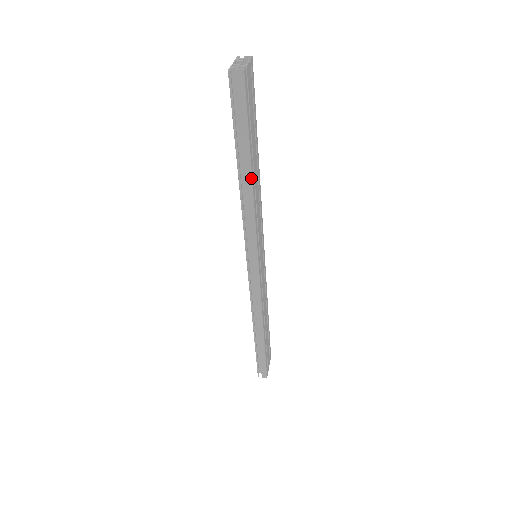
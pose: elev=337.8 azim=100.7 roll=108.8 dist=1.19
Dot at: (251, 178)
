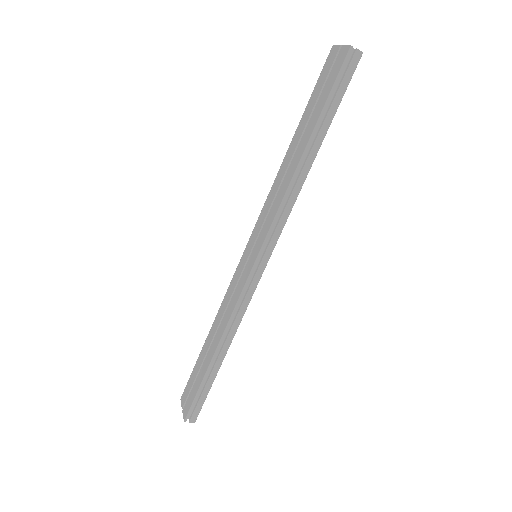
Dot at: (314, 159)
